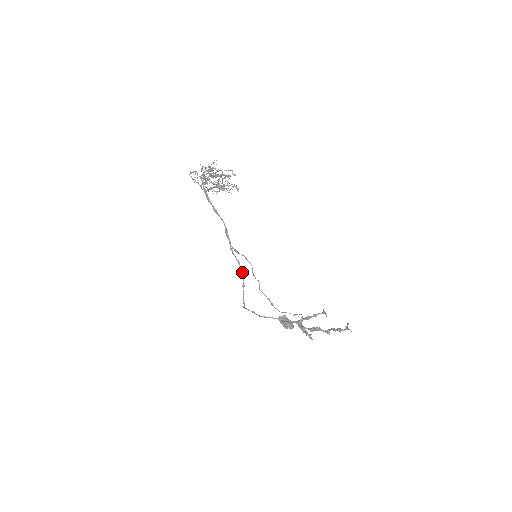
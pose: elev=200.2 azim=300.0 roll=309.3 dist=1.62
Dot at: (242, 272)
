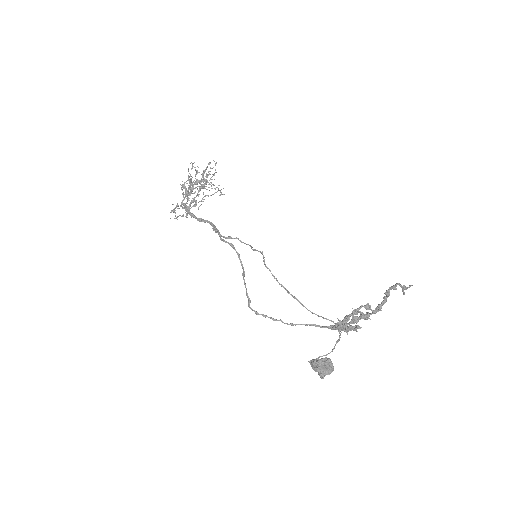
Dot at: (239, 258)
